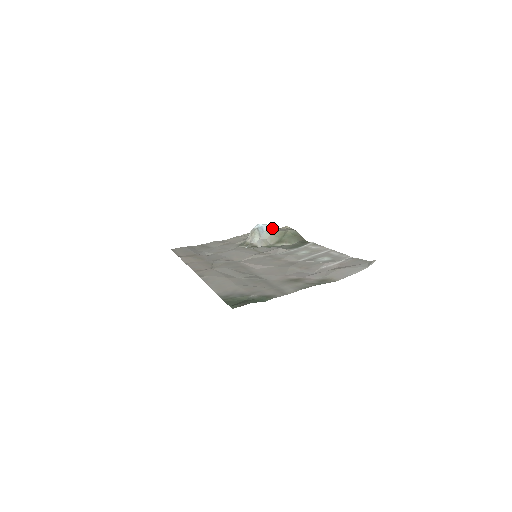
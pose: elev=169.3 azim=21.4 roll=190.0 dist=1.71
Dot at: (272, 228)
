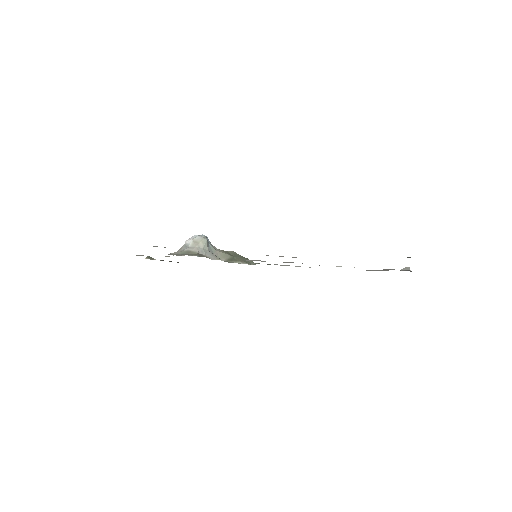
Dot at: occluded
